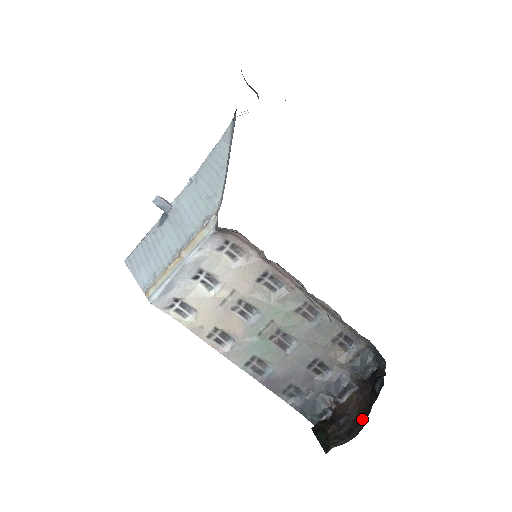
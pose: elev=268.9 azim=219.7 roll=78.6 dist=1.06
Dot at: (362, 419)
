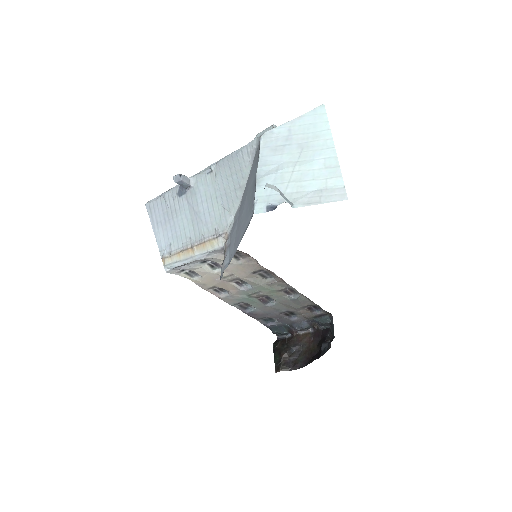
Dot at: (307, 358)
